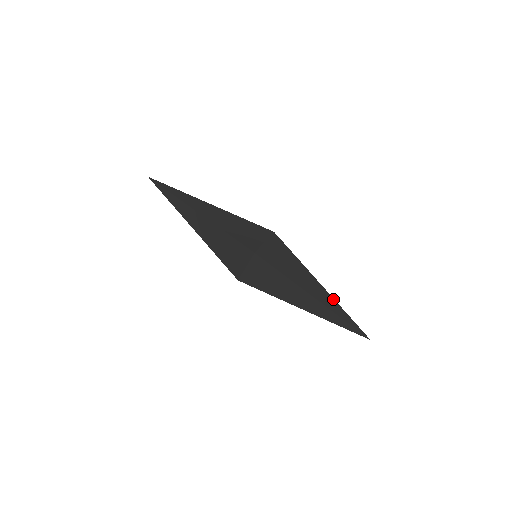
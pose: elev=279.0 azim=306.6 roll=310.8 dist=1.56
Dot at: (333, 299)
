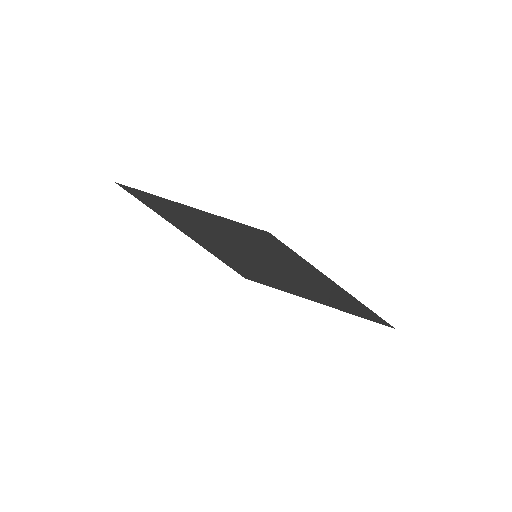
Dot at: (349, 295)
